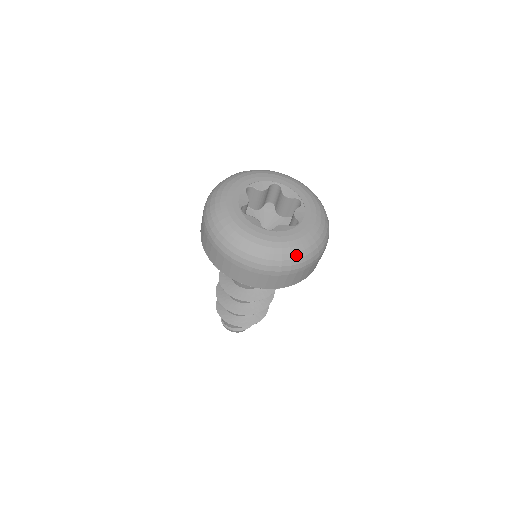
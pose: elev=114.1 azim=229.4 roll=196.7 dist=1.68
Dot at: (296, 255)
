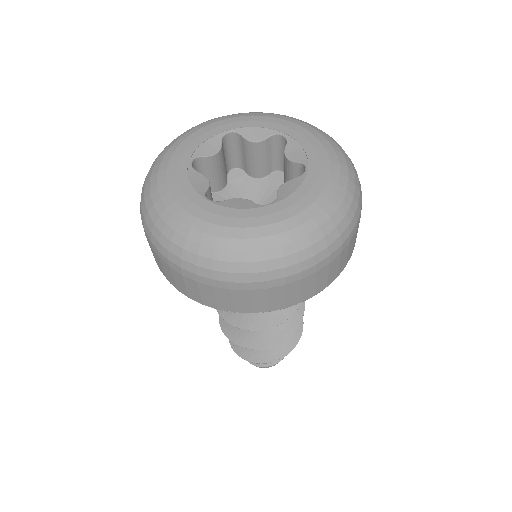
Dot at: (338, 215)
